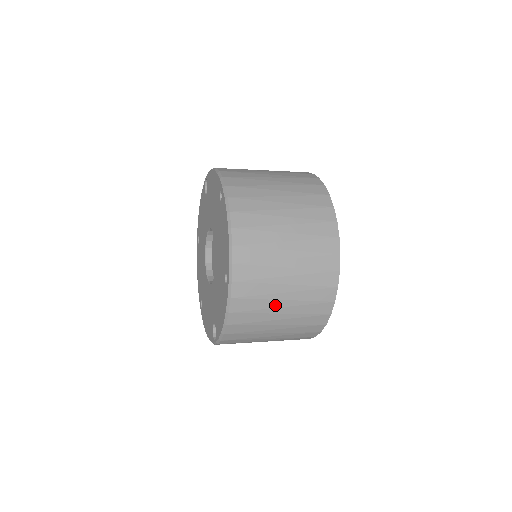
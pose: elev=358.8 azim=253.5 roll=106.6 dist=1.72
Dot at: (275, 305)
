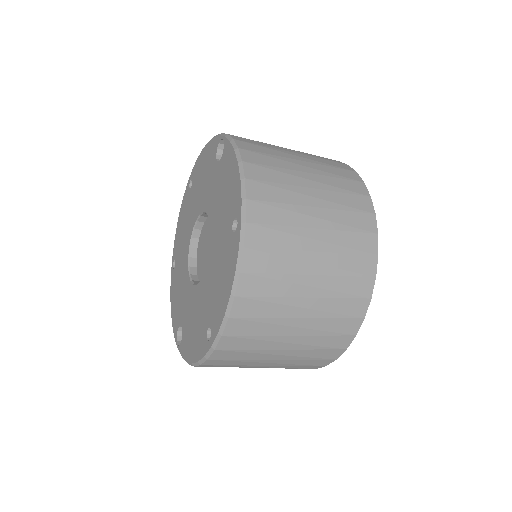
Dot at: (258, 364)
